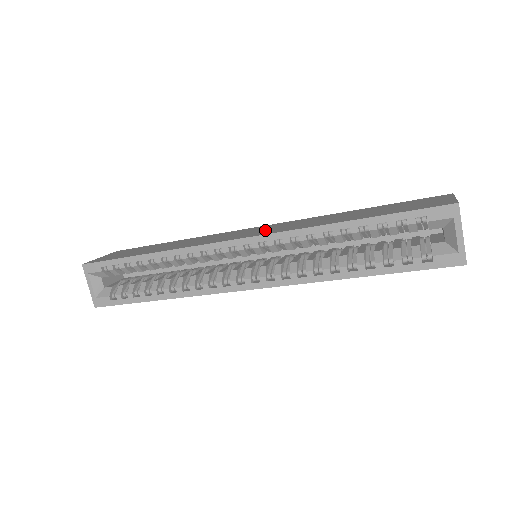
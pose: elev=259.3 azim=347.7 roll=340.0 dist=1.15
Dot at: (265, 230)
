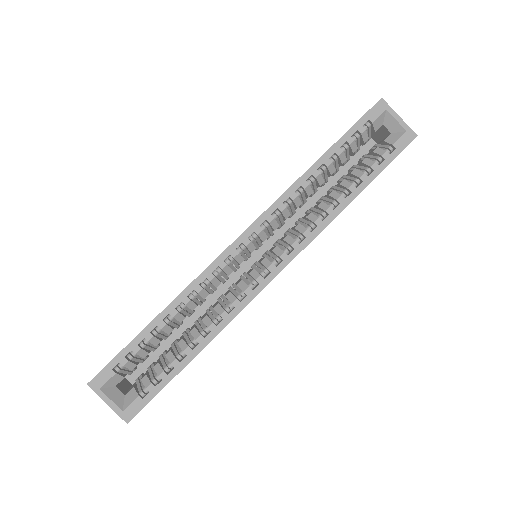
Dot at: occluded
